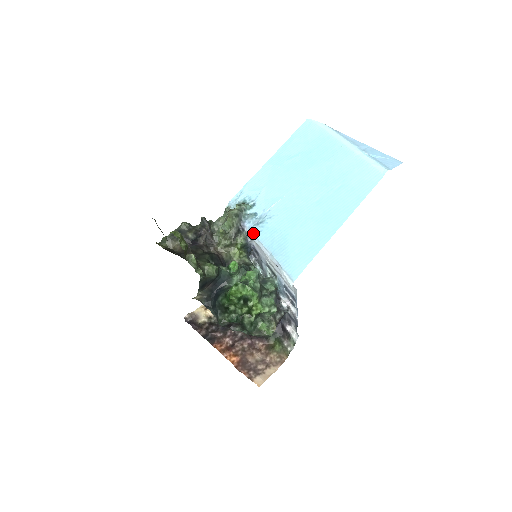
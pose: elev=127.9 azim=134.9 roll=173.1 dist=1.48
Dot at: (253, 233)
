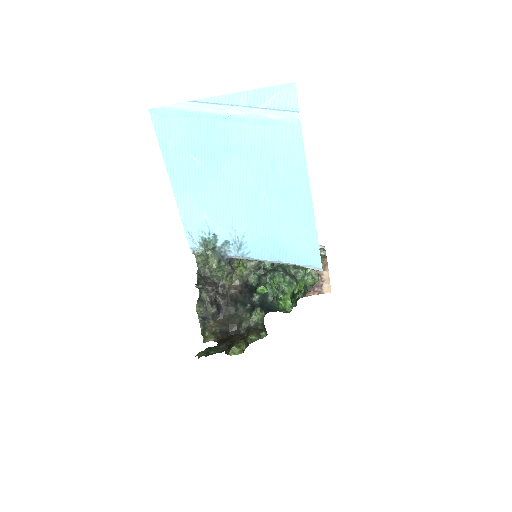
Dot at: (245, 258)
